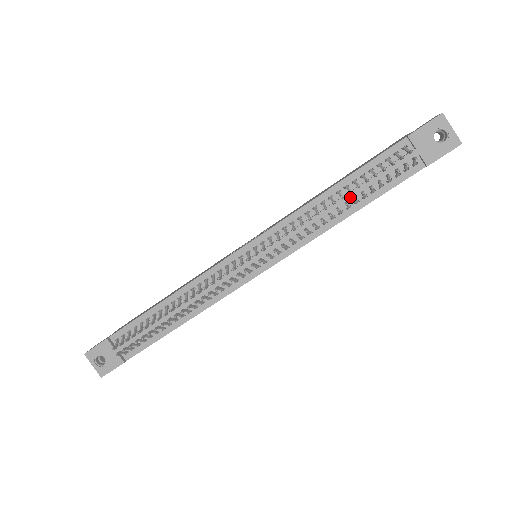
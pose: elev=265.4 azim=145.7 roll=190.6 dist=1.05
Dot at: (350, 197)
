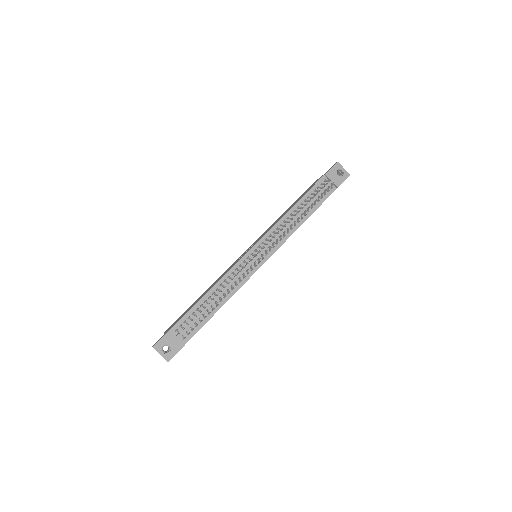
Dot at: (305, 209)
